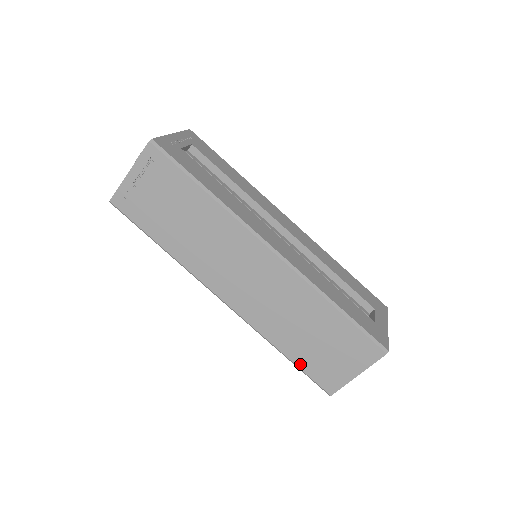
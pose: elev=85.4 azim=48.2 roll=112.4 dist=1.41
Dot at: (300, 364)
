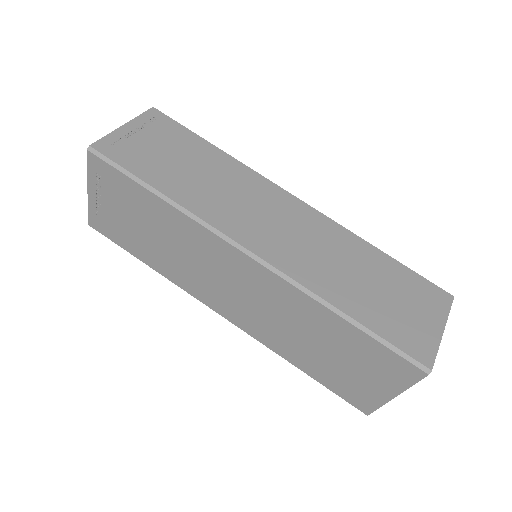
Dot at: (375, 328)
